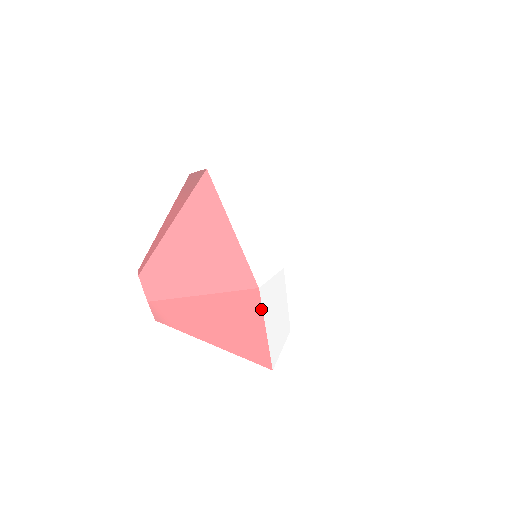
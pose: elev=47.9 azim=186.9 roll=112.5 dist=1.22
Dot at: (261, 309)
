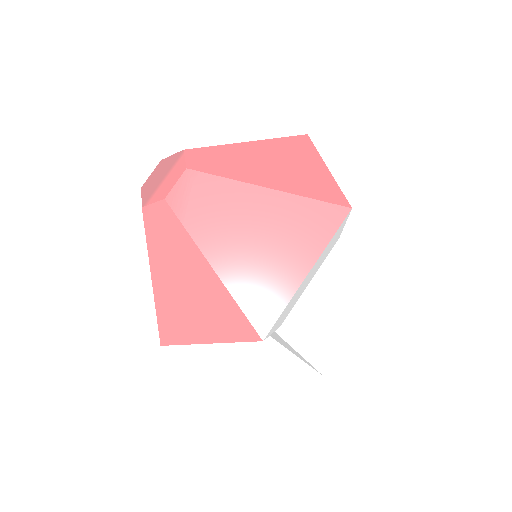
Dot at: (331, 236)
